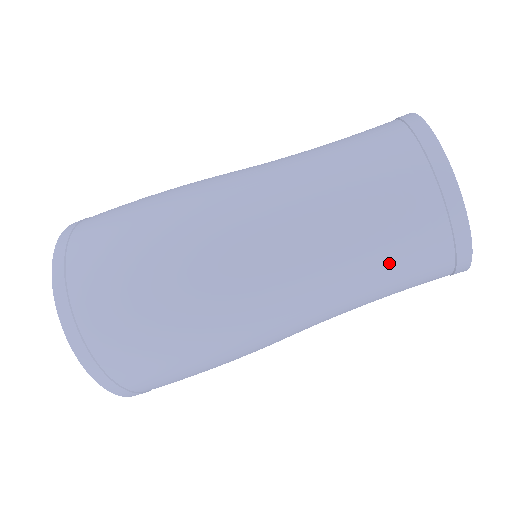
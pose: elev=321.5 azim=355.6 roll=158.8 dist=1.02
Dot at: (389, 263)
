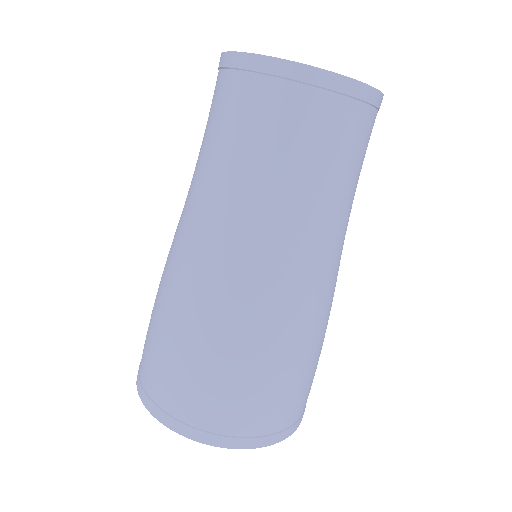
Dot at: (353, 167)
